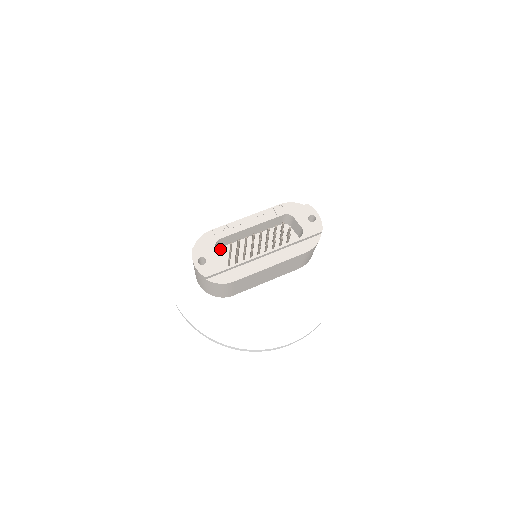
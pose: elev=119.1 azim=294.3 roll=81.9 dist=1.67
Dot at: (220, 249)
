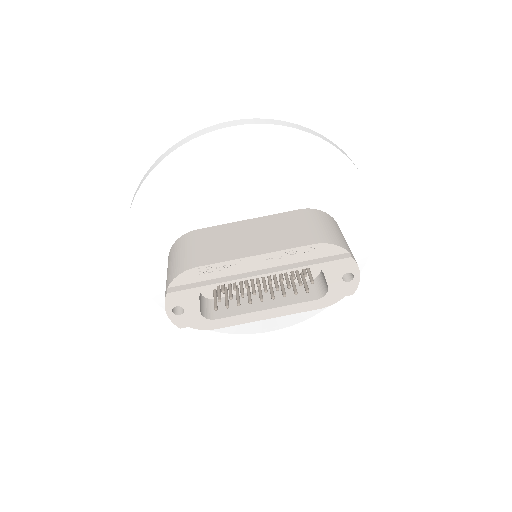
Dot at: occluded
